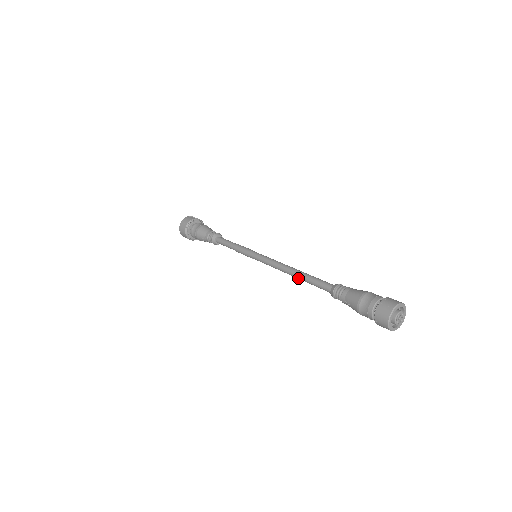
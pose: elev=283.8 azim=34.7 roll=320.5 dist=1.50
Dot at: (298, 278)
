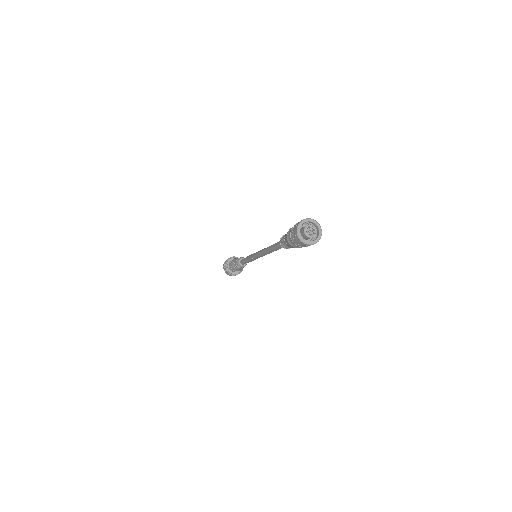
Dot at: (269, 249)
